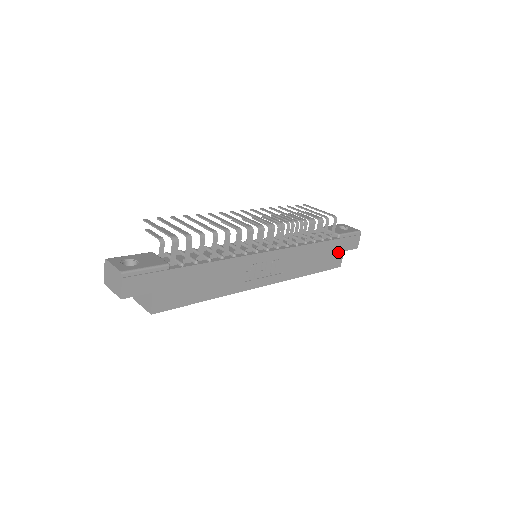
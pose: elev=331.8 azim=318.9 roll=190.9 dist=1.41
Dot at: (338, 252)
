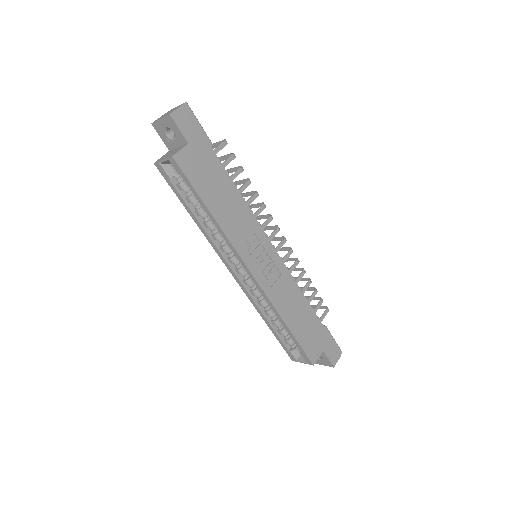
Dot at: (318, 343)
